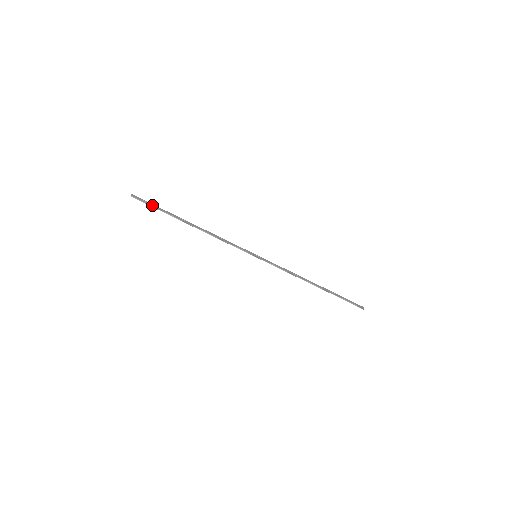
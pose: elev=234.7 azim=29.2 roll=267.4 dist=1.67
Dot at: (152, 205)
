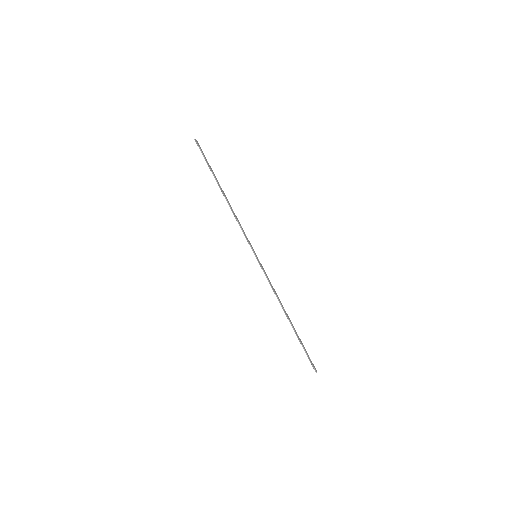
Dot at: (205, 157)
